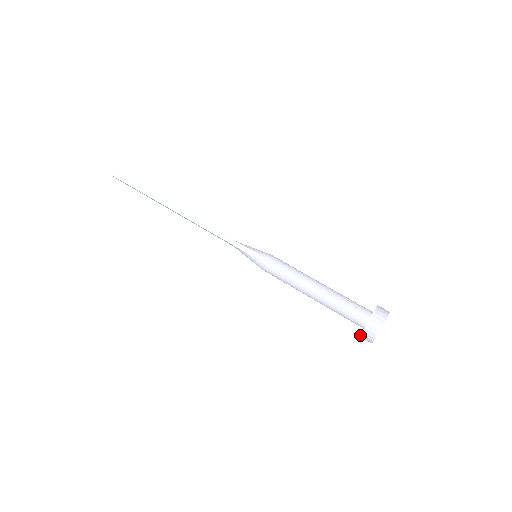
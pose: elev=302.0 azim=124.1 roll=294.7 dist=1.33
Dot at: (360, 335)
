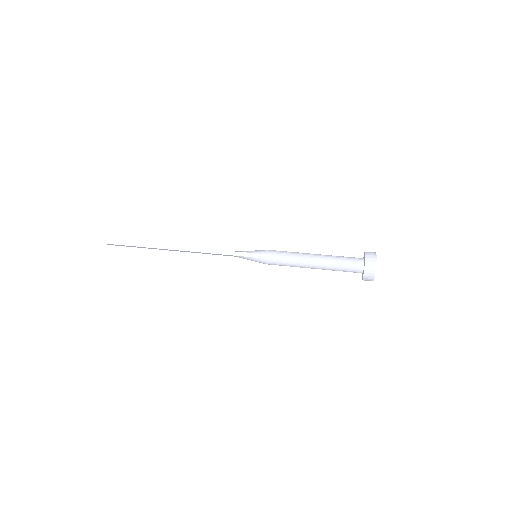
Dot at: (362, 279)
